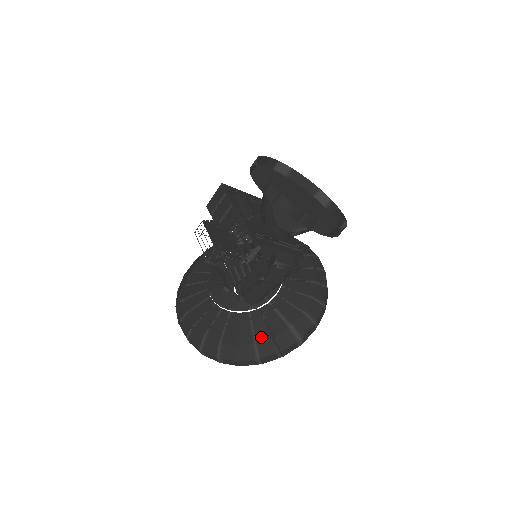
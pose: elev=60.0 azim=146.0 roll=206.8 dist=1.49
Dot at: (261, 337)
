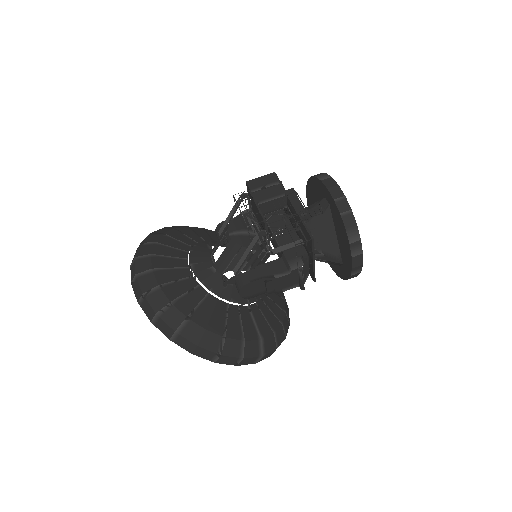
Dot at: (233, 333)
